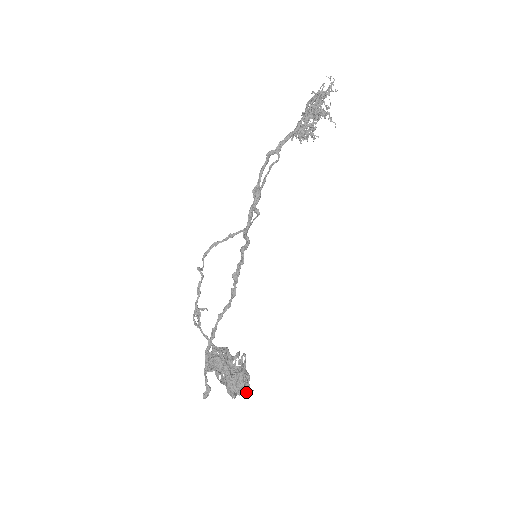
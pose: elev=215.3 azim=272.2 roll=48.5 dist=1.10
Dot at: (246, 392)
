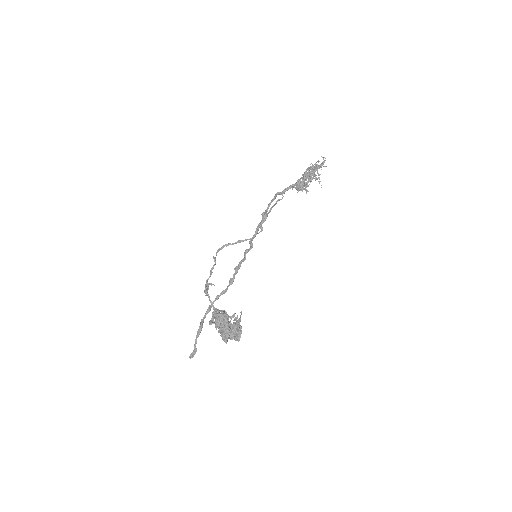
Dot at: (238, 336)
